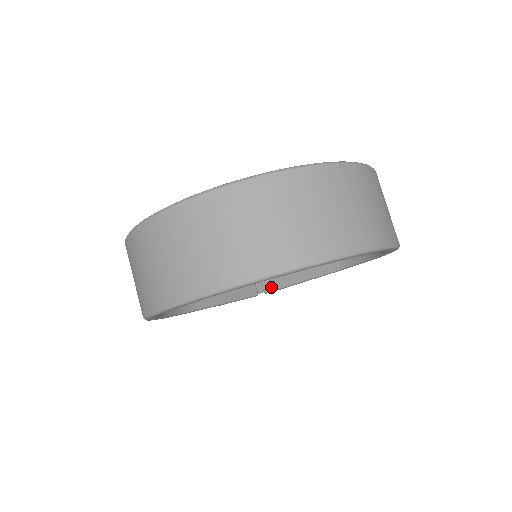
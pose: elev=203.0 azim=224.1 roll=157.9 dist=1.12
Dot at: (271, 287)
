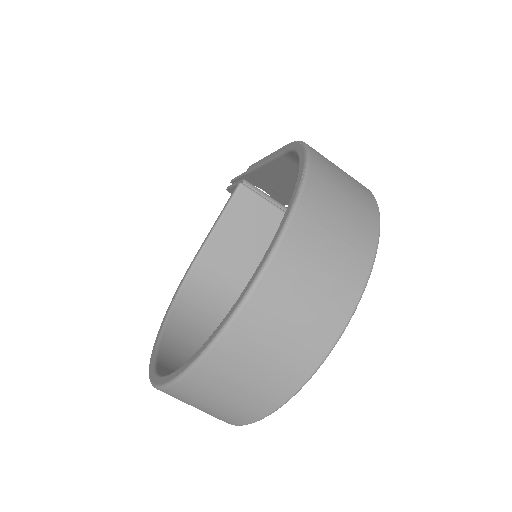
Dot at: occluded
